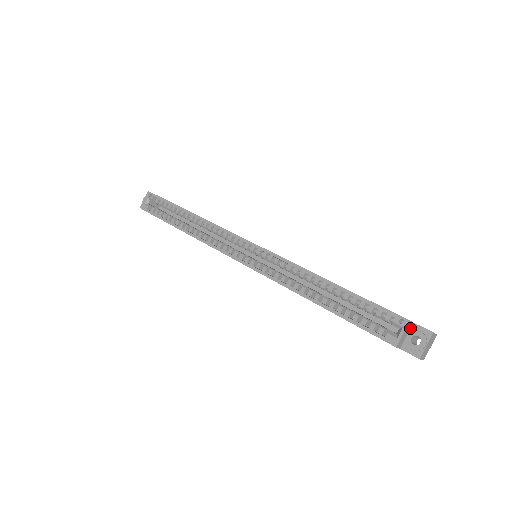
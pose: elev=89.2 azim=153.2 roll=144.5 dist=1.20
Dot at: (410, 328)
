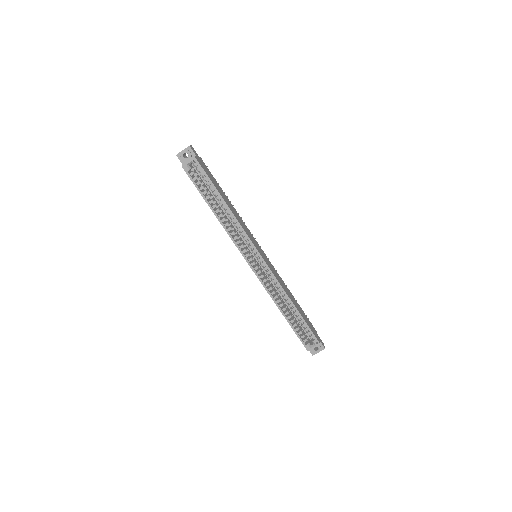
Dot at: (317, 342)
